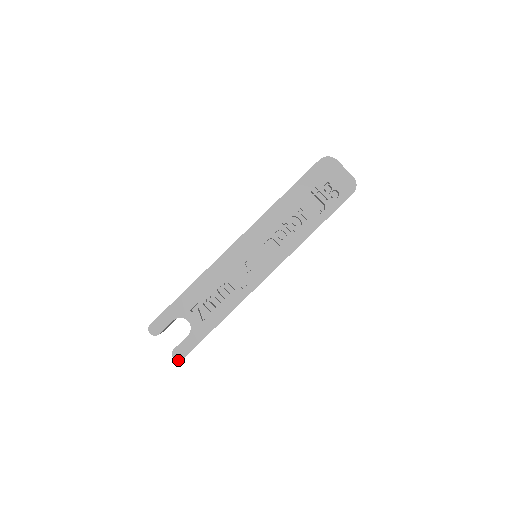
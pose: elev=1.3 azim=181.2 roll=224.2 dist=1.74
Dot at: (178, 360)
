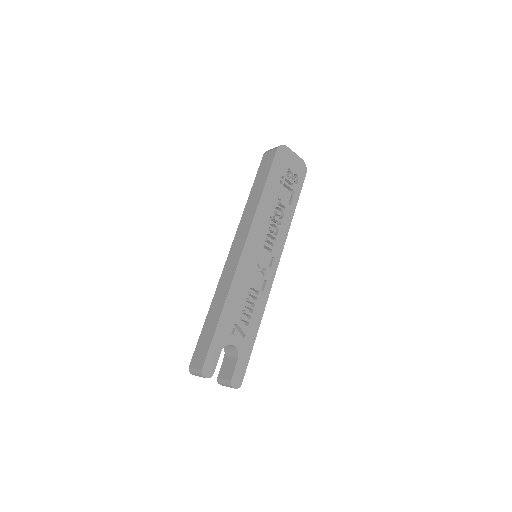
Dot at: occluded
